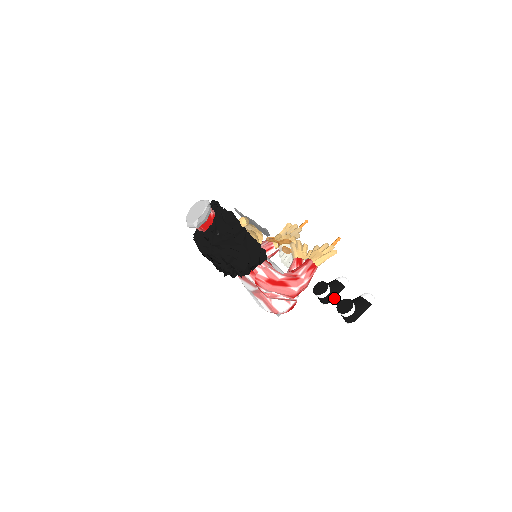
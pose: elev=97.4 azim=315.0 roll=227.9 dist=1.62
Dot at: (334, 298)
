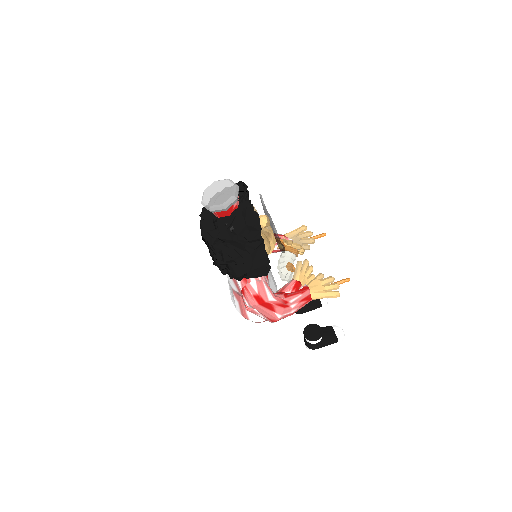
Dot at: (306, 312)
